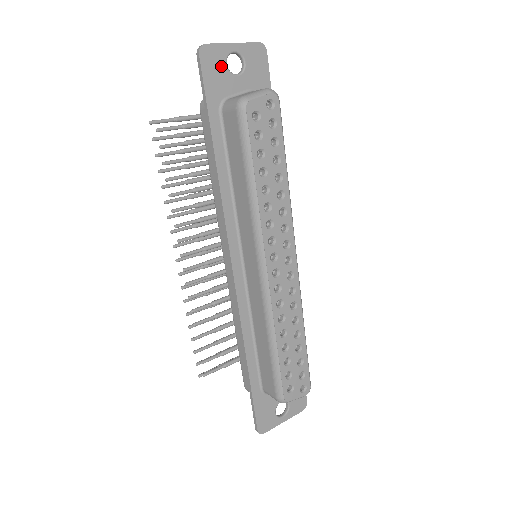
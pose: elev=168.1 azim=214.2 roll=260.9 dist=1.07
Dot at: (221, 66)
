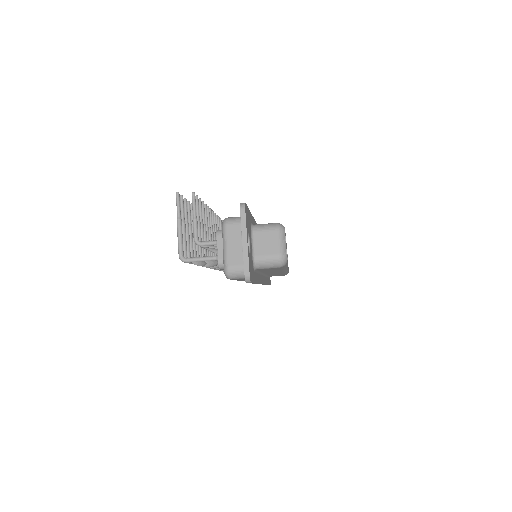
Dot at: occluded
